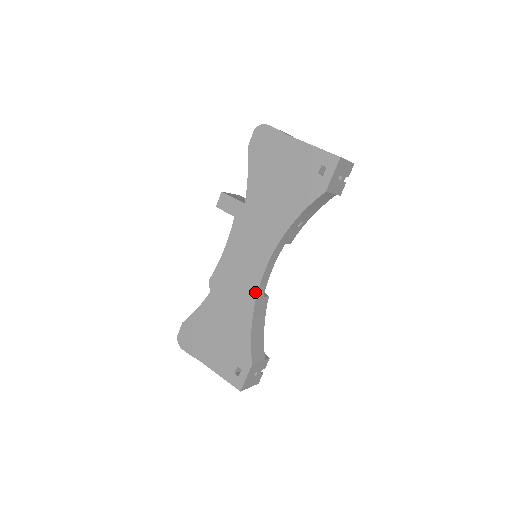
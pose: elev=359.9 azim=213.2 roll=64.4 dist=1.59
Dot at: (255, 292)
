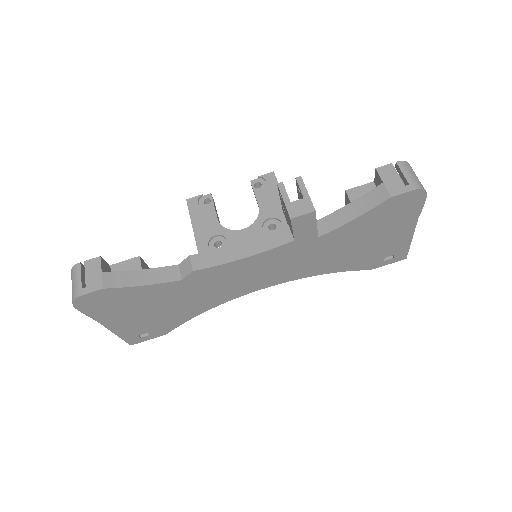
Dot at: (233, 298)
